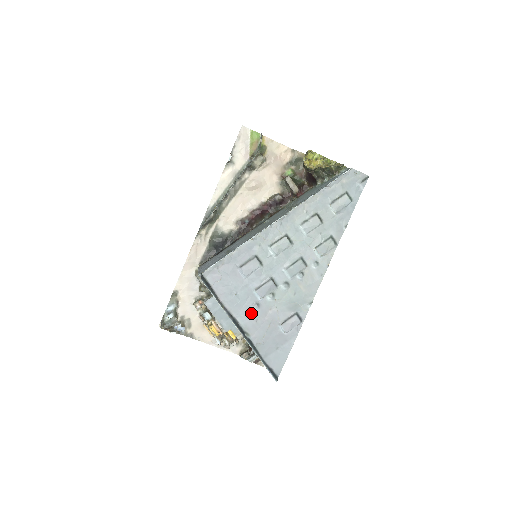
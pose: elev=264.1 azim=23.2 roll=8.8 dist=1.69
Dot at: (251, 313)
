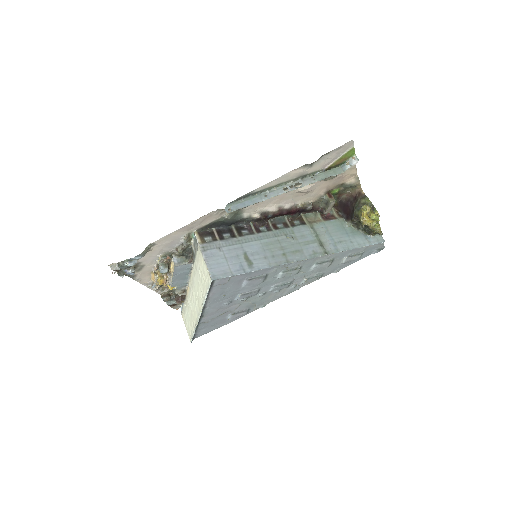
Dot at: (220, 306)
